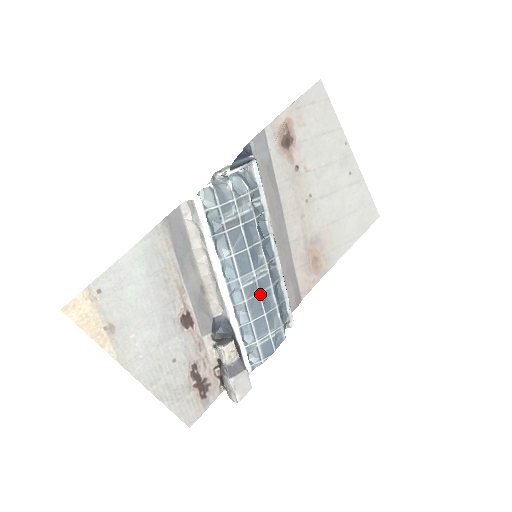
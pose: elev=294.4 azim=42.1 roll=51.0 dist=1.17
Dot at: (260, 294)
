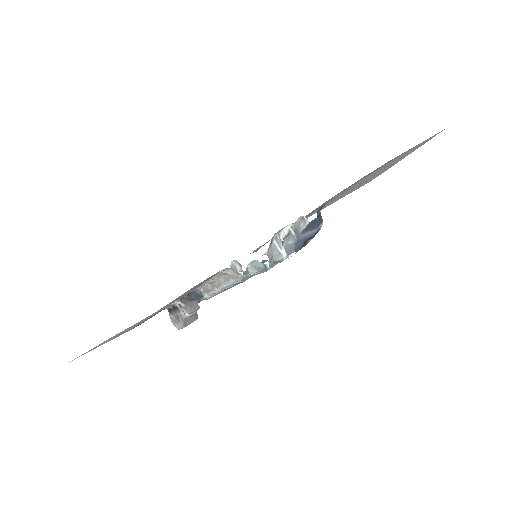
Dot at: occluded
